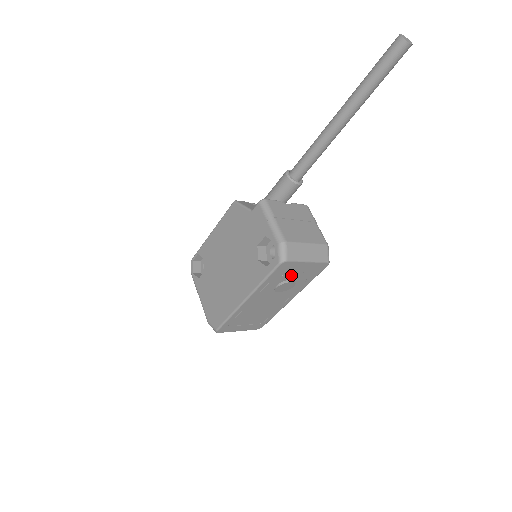
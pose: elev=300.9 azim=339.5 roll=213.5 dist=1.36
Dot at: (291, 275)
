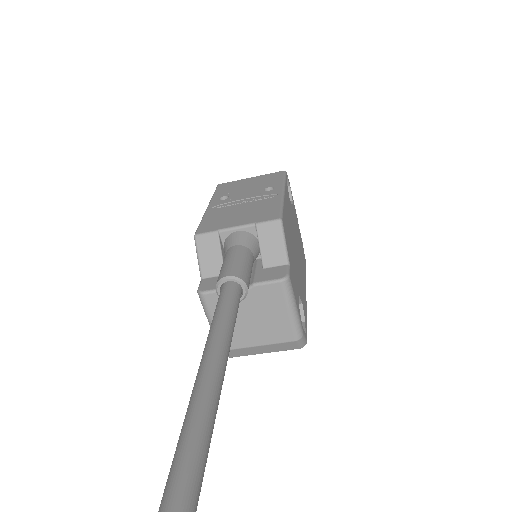
Dot at: occluded
